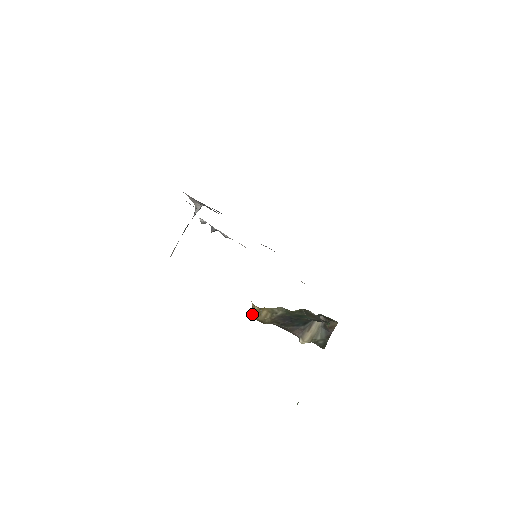
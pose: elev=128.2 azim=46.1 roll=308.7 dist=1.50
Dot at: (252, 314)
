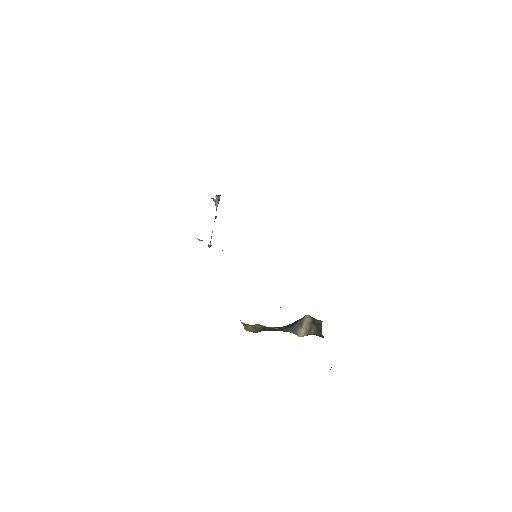
Dot at: occluded
